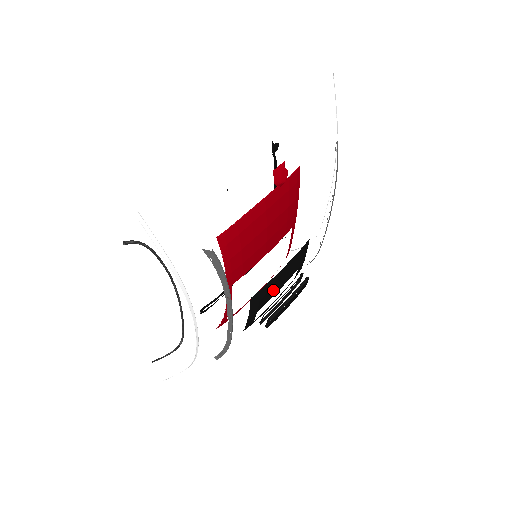
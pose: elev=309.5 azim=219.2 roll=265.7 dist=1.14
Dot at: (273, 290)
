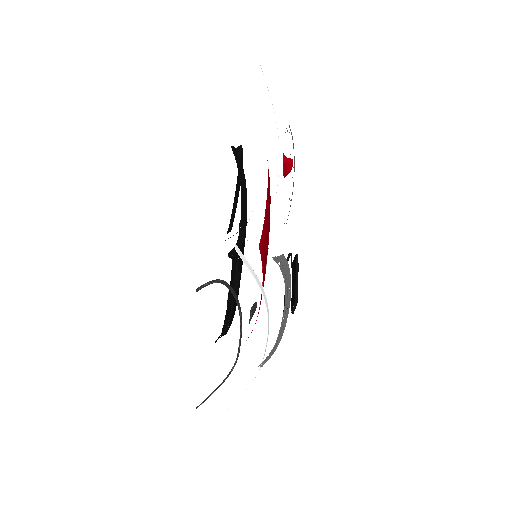
Dot at: occluded
